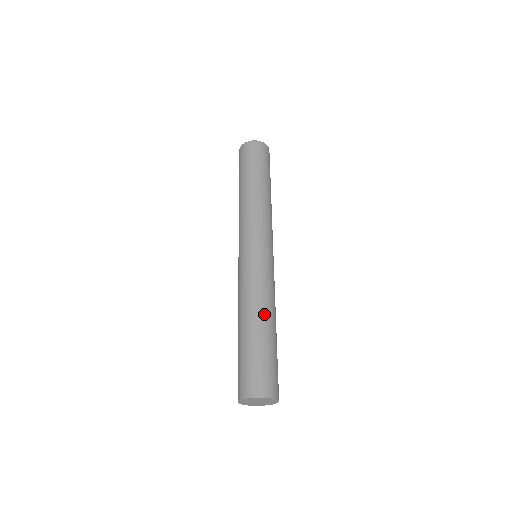
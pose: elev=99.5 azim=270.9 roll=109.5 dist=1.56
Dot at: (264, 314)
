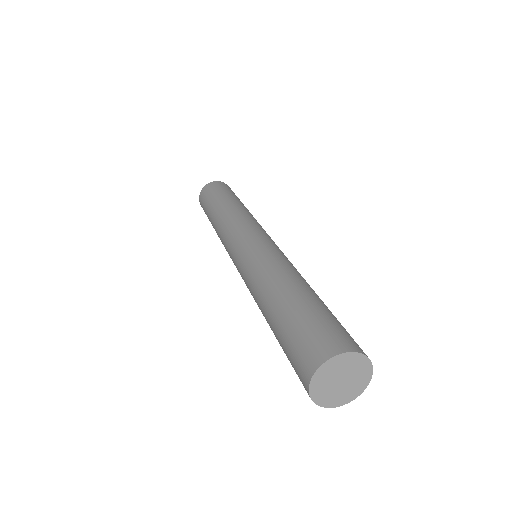
Dot at: (298, 279)
